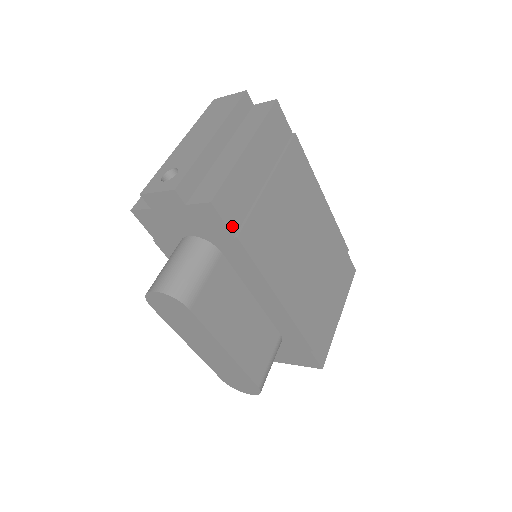
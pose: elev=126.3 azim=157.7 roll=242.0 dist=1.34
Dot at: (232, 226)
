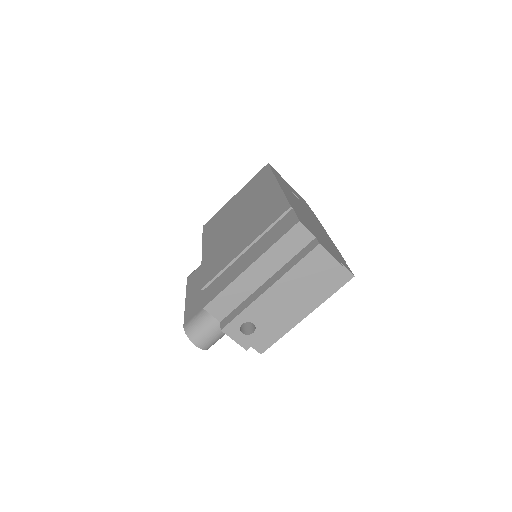
Dot at: occluded
